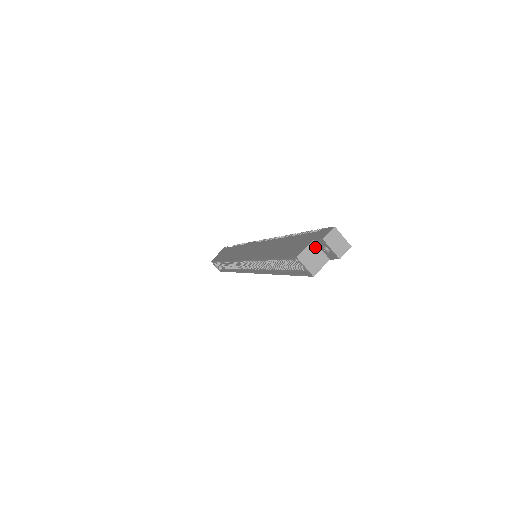
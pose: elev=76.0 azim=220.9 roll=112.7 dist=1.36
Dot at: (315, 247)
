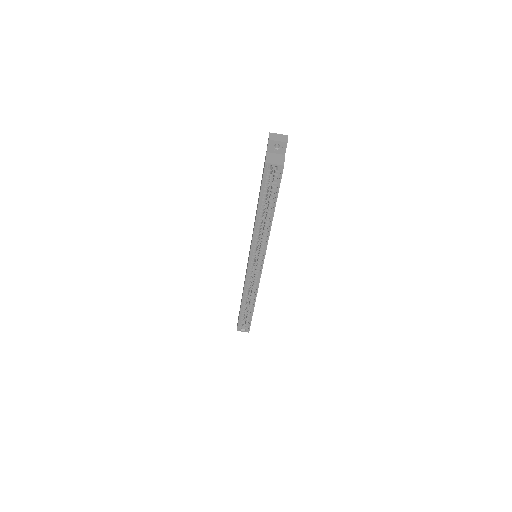
Dot at: (271, 154)
